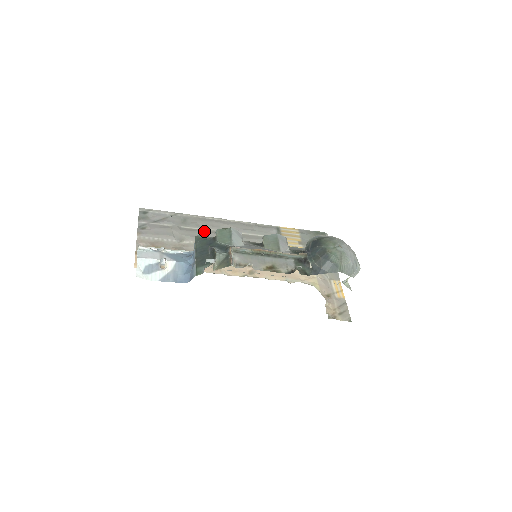
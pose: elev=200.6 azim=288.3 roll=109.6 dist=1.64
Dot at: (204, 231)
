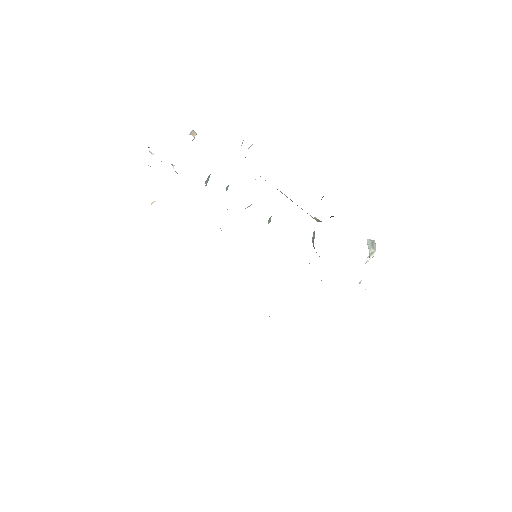
Dot at: occluded
